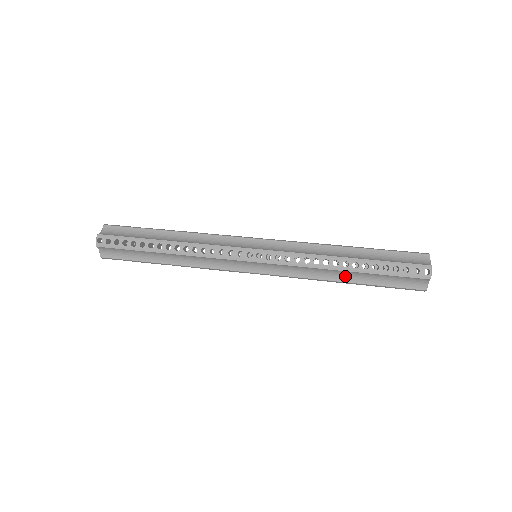
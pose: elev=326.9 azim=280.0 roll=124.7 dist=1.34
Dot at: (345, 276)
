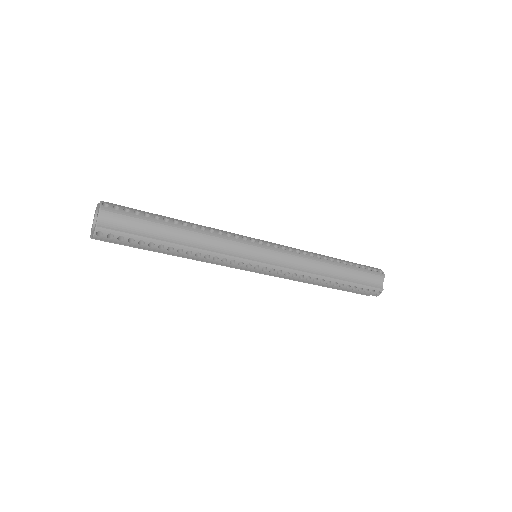
Dot at: (332, 272)
